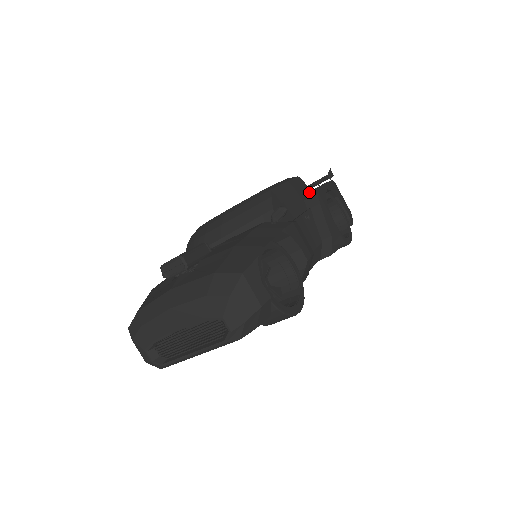
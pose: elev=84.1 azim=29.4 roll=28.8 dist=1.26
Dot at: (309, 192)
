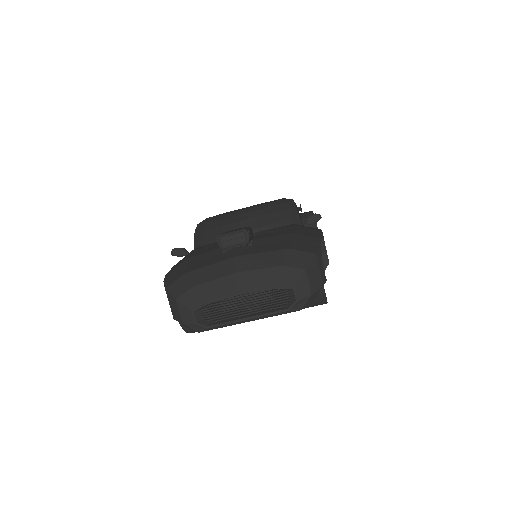
Dot at: (305, 214)
